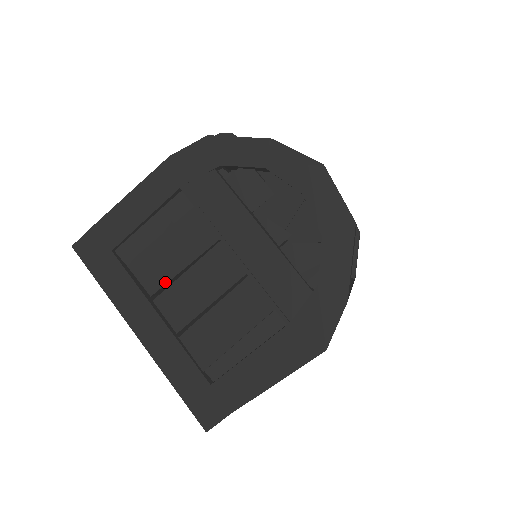
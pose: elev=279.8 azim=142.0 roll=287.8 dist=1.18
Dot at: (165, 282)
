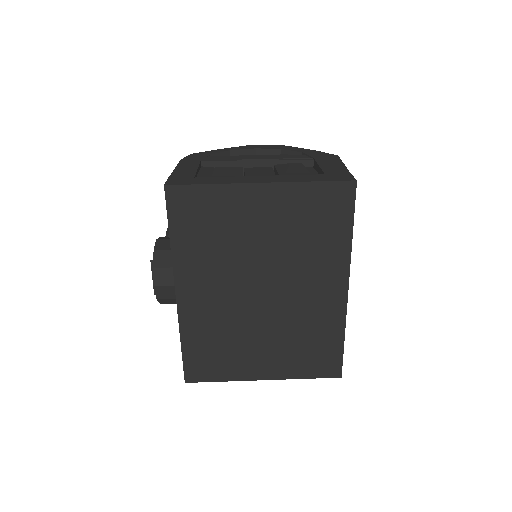
Dot at: occluded
